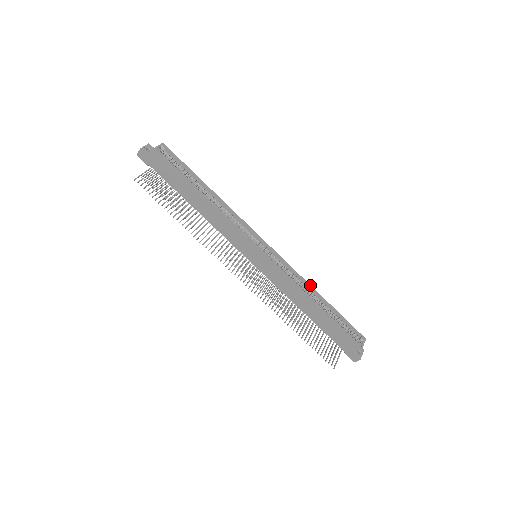
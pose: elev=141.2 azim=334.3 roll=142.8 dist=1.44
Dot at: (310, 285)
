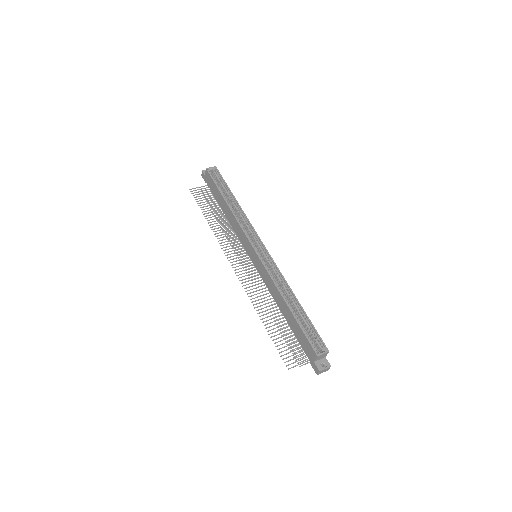
Dot at: occluded
